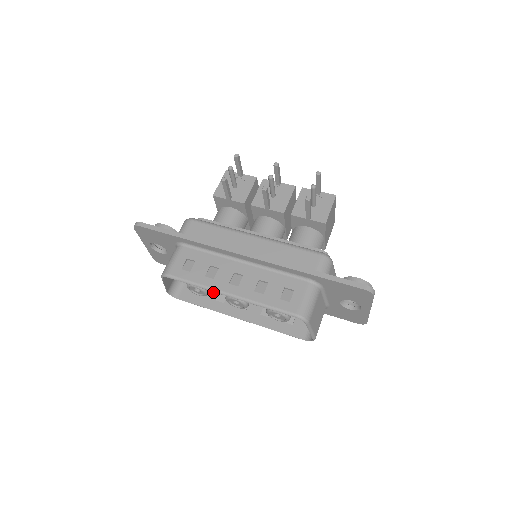
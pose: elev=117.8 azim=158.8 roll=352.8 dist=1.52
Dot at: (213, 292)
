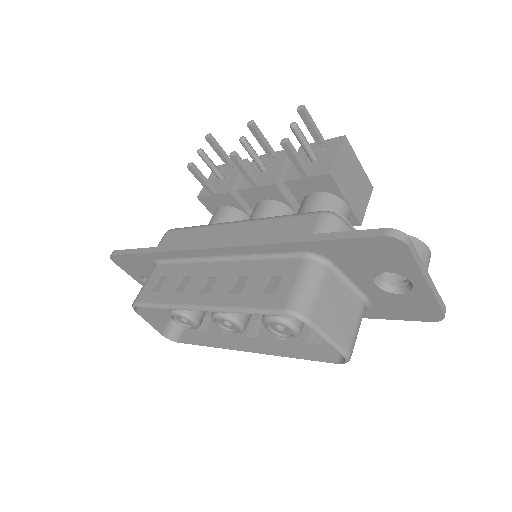
Dot at: occluded
